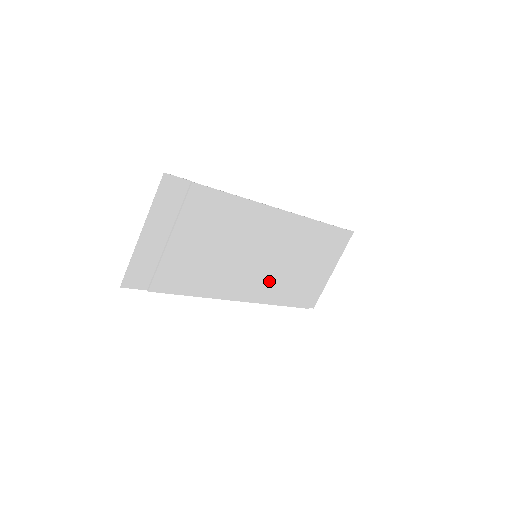
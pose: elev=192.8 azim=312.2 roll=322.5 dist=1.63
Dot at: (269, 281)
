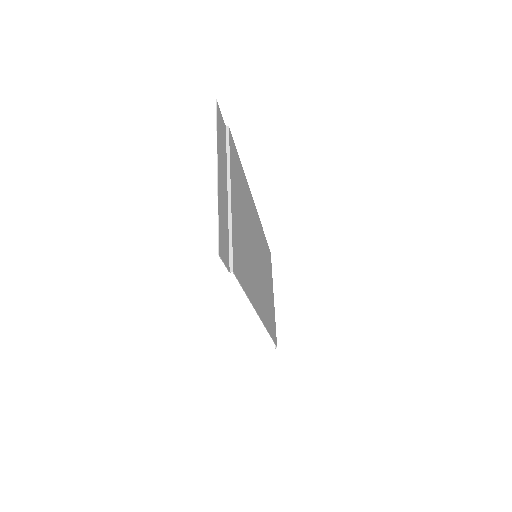
Dot at: (263, 297)
